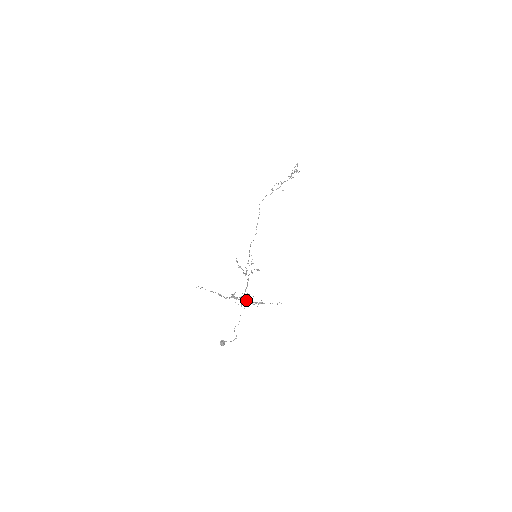
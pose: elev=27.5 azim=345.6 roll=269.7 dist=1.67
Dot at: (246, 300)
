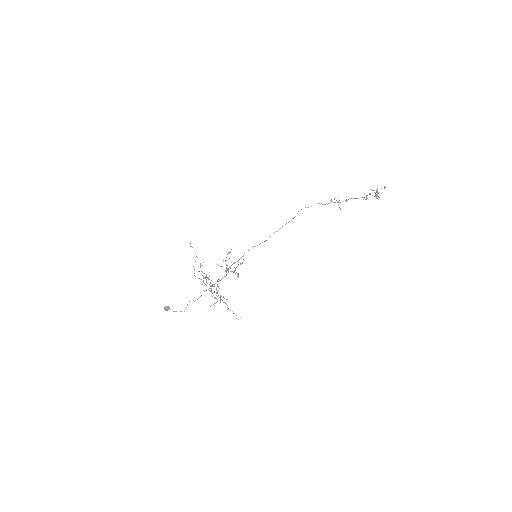
Dot at: occluded
